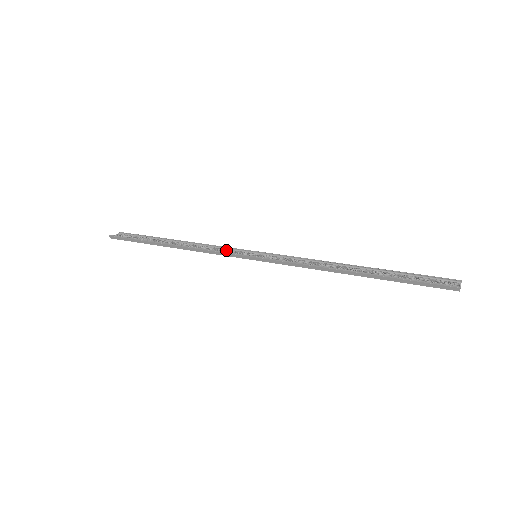
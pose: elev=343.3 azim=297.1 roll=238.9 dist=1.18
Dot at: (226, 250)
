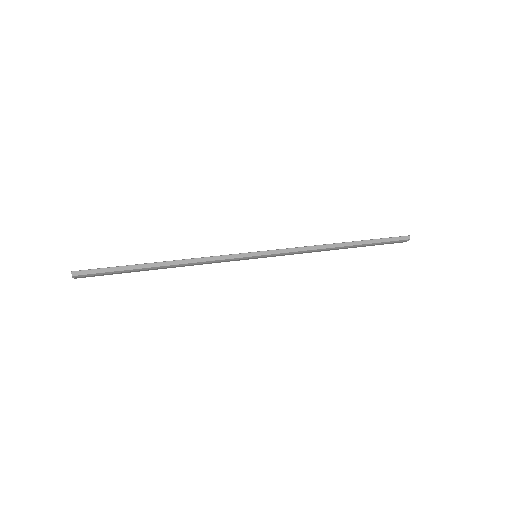
Dot at: occluded
